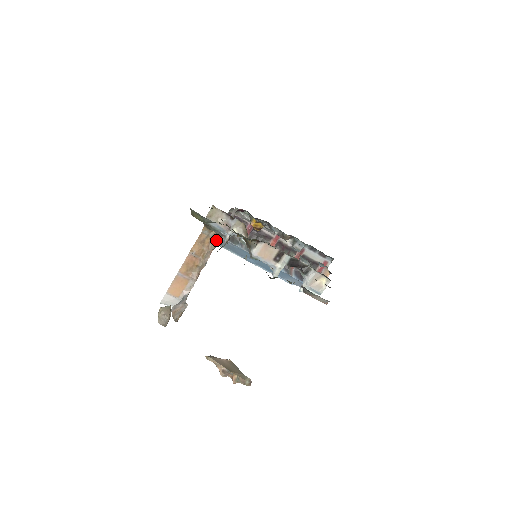
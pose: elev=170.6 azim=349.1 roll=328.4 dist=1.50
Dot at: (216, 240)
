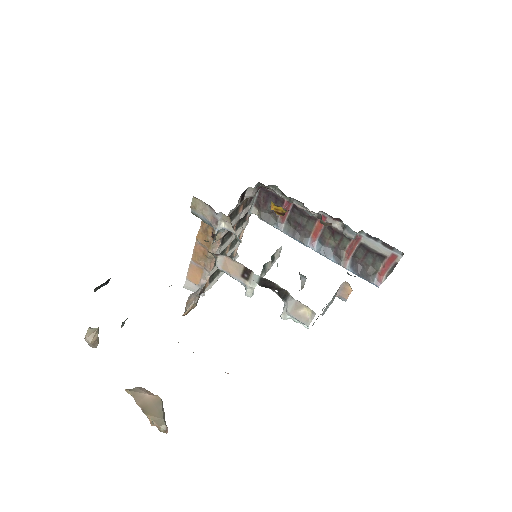
Dot at: occluded
